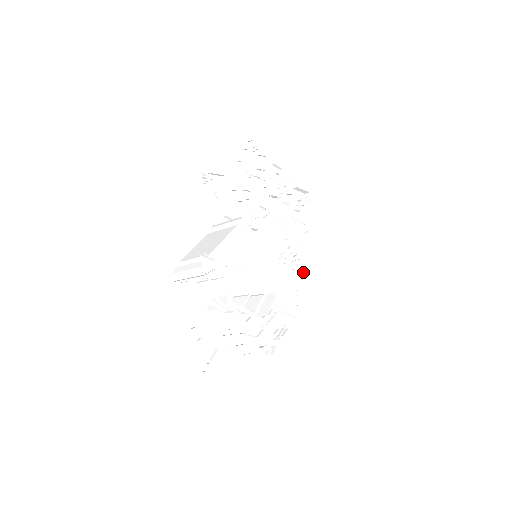
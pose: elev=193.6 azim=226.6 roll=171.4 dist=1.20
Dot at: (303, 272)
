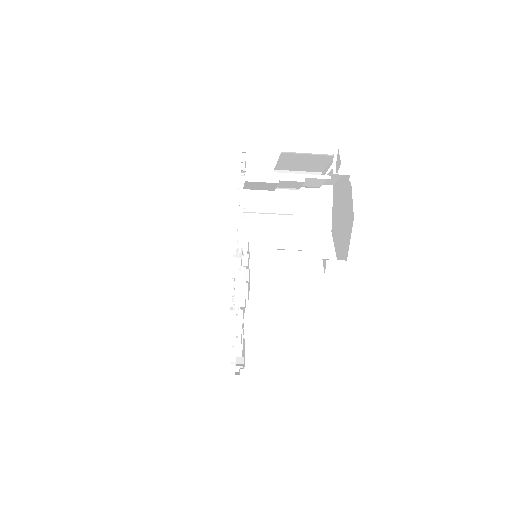
Dot at: occluded
